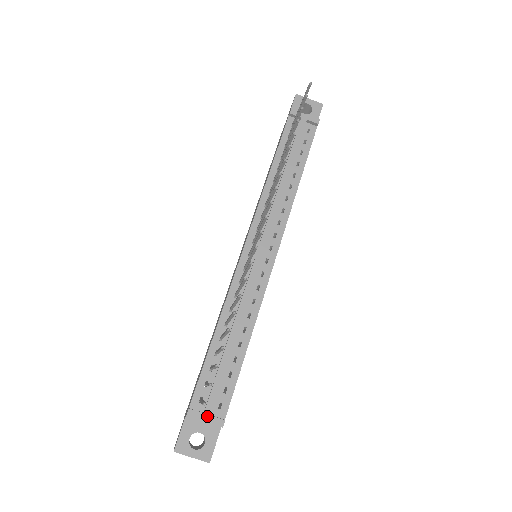
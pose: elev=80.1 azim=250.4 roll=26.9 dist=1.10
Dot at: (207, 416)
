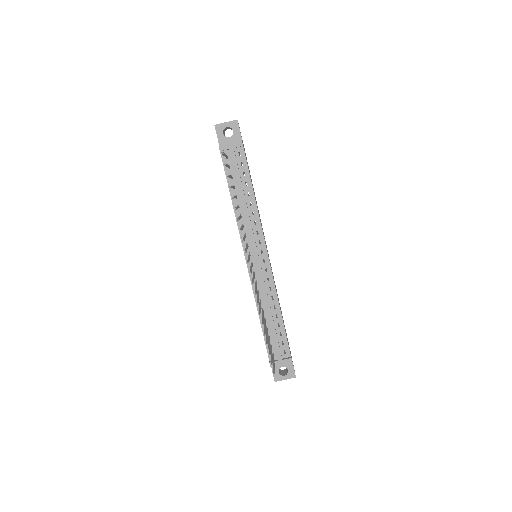
Dot at: (281, 361)
